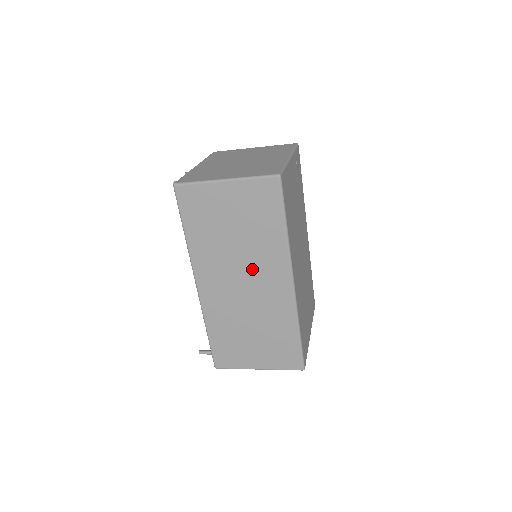
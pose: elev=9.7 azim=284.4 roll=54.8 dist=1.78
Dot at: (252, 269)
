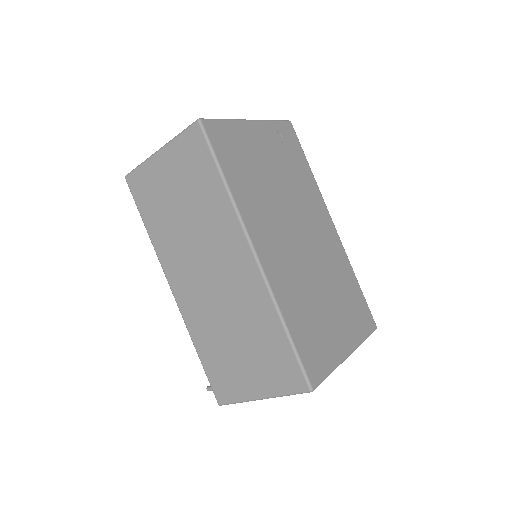
Dot at: (211, 250)
